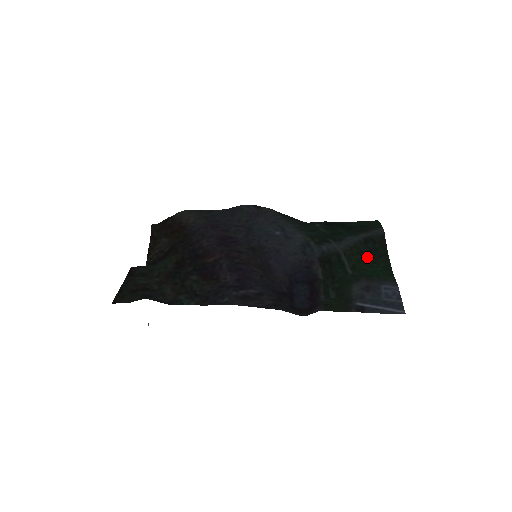
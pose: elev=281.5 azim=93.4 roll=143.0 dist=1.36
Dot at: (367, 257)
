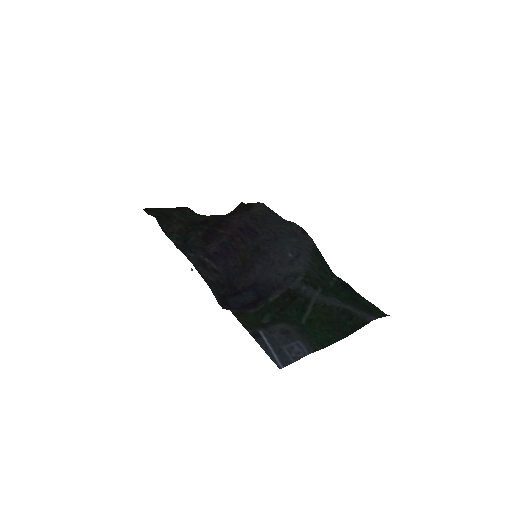
Dot at: (329, 322)
